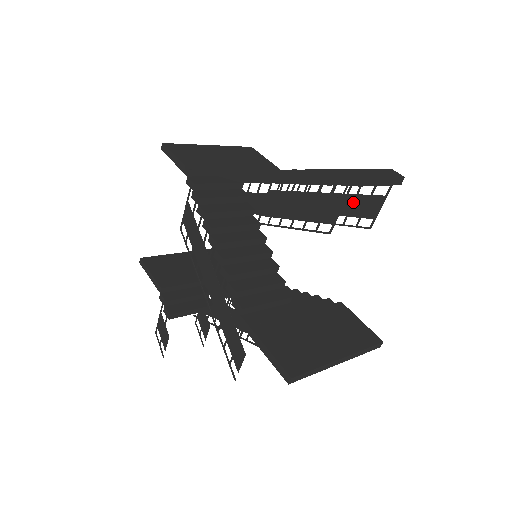
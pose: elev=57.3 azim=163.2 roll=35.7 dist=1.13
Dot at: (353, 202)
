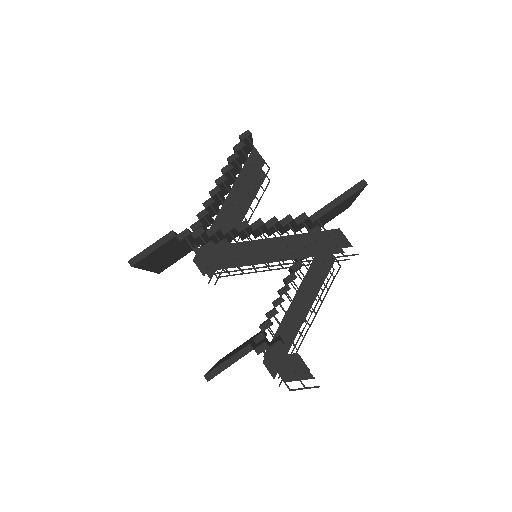
Dot at: occluded
